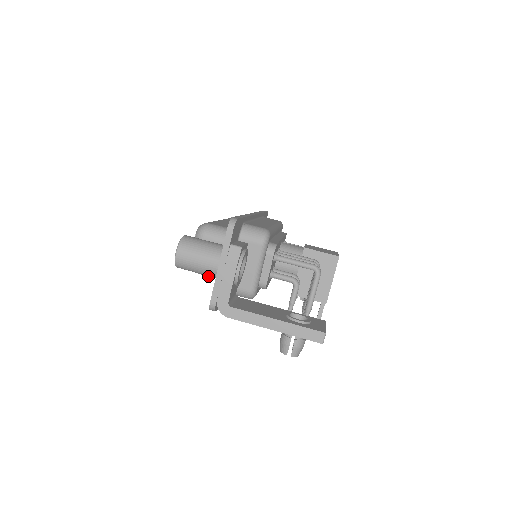
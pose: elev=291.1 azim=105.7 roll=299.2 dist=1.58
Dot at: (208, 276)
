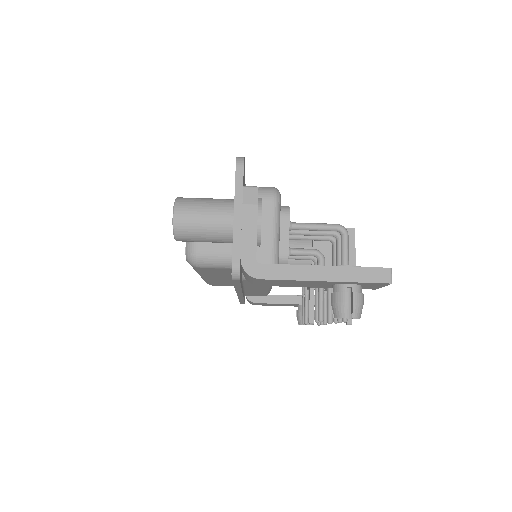
Dot at: (211, 266)
